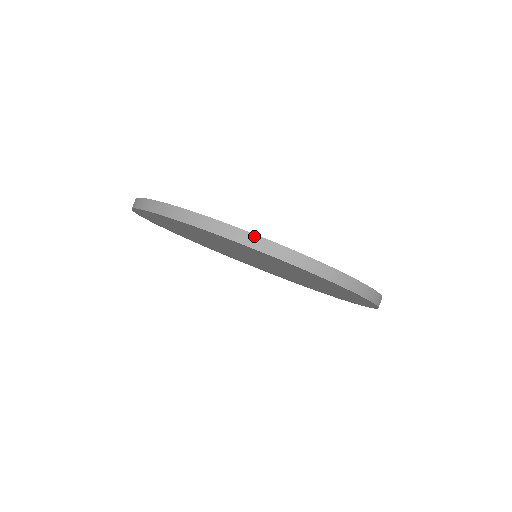
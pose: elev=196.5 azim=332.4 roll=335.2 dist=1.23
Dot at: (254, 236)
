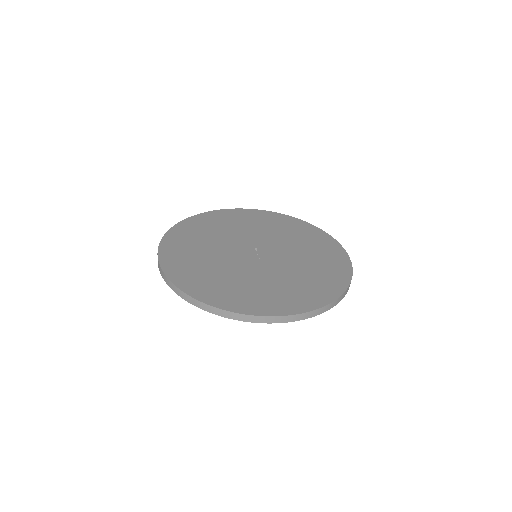
Dot at: (170, 282)
